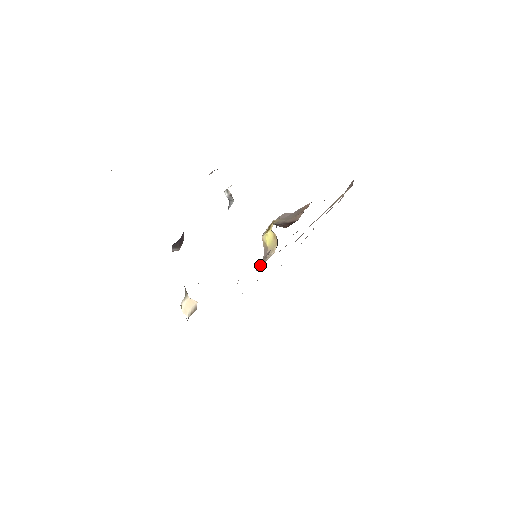
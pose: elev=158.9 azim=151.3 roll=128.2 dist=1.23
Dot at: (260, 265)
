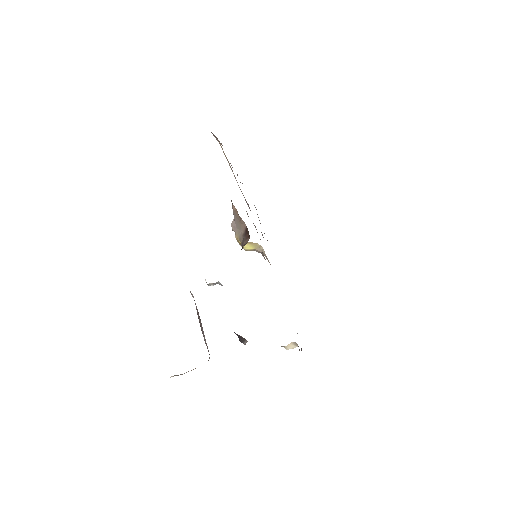
Dot at: occluded
